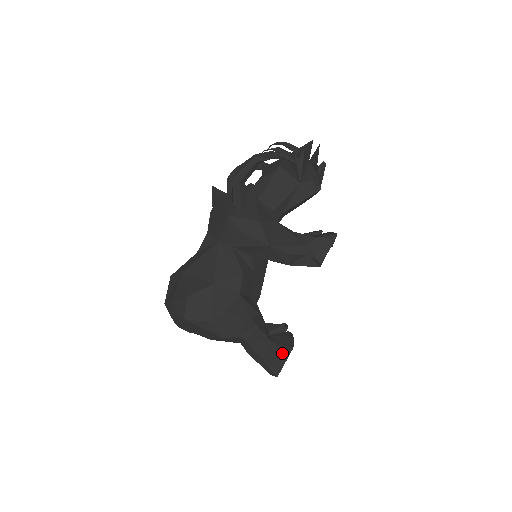
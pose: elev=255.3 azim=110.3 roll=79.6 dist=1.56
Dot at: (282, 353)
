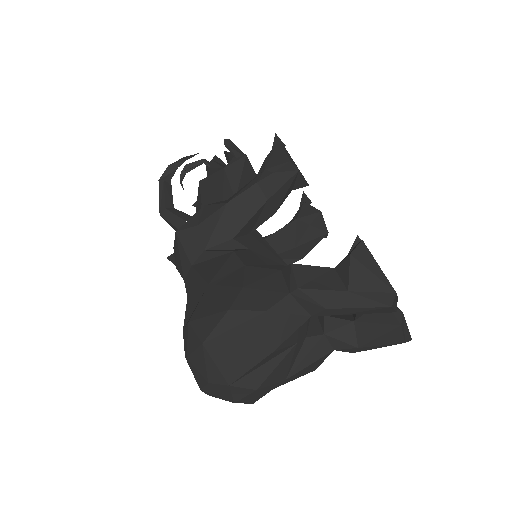
Dot at: (356, 256)
